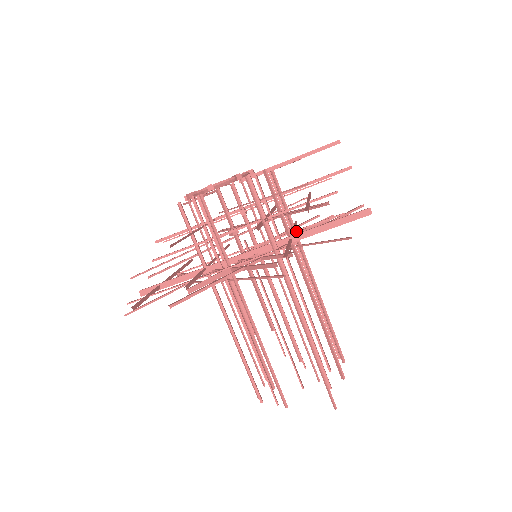
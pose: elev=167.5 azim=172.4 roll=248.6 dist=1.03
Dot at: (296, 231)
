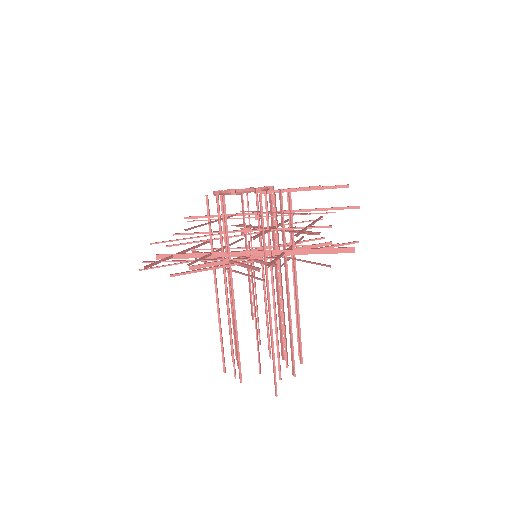
Dot at: (294, 246)
